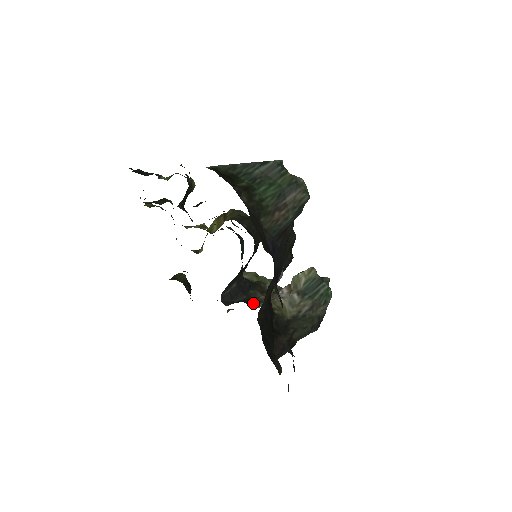
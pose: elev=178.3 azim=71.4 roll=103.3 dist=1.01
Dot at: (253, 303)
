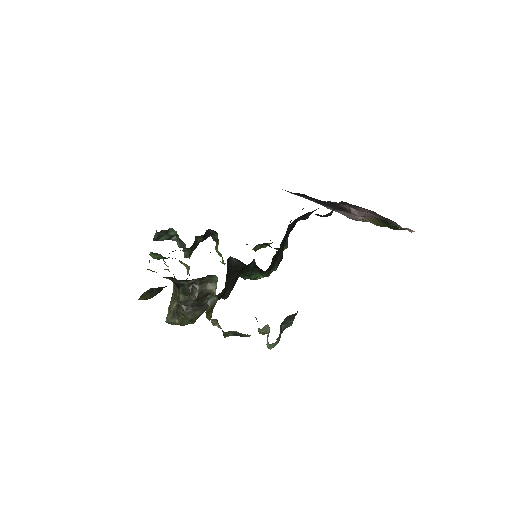
Dot at: occluded
